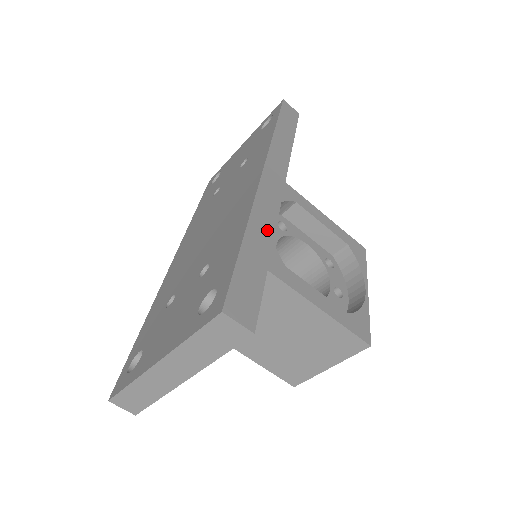
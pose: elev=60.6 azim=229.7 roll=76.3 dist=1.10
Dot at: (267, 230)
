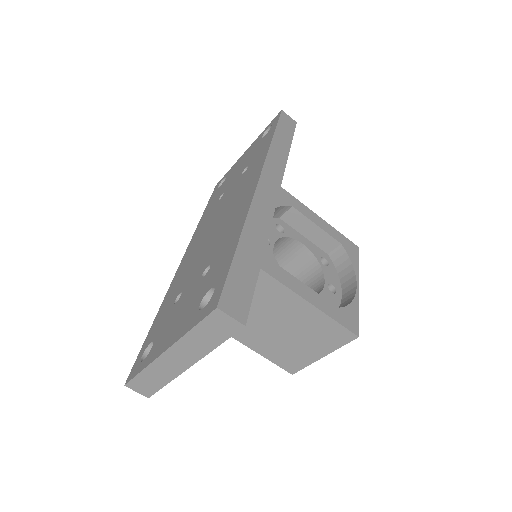
Dot at: (261, 235)
